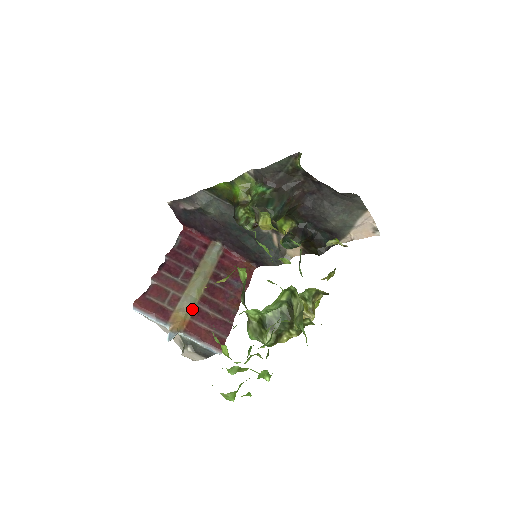
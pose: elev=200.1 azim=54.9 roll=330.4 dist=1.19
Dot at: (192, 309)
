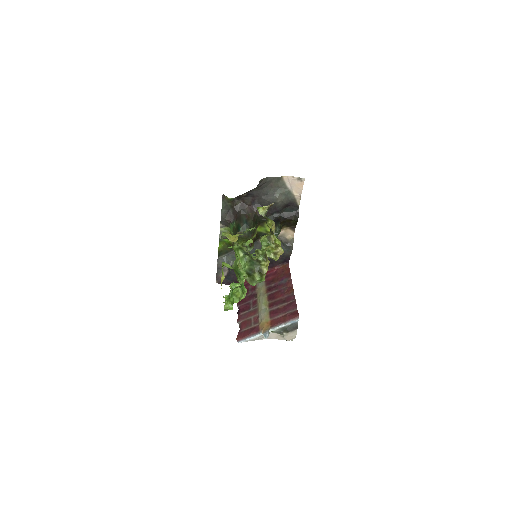
Dot at: (268, 314)
